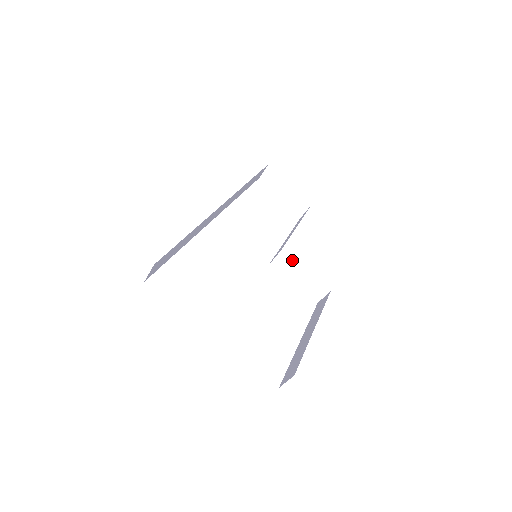
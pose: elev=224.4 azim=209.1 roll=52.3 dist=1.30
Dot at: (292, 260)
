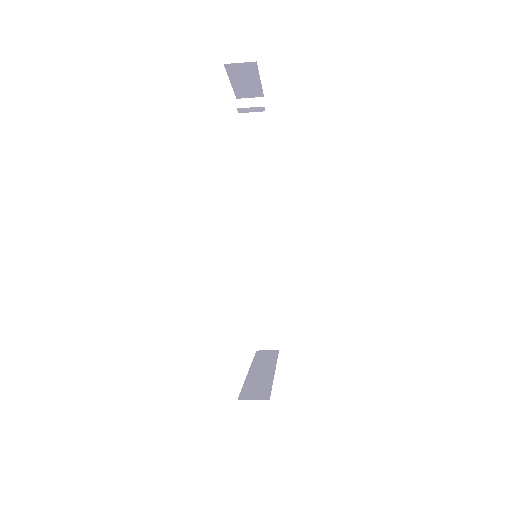
Dot at: occluded
